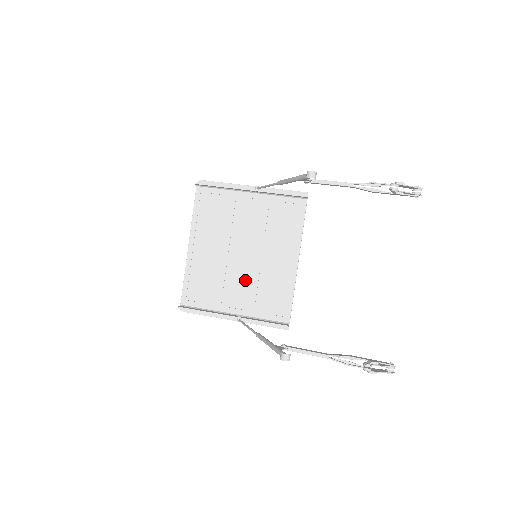
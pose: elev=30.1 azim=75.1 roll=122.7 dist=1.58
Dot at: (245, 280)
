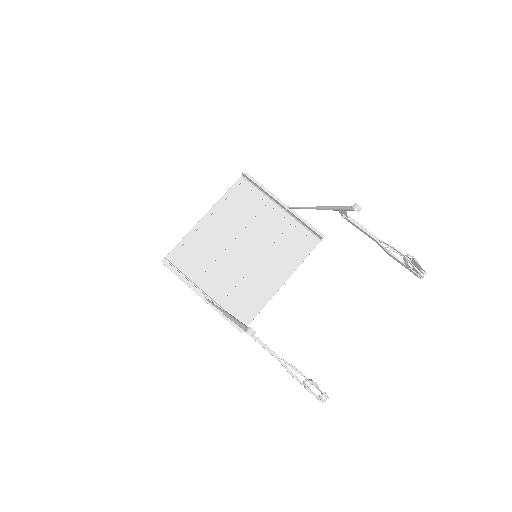
Dot at: (232, 271)
